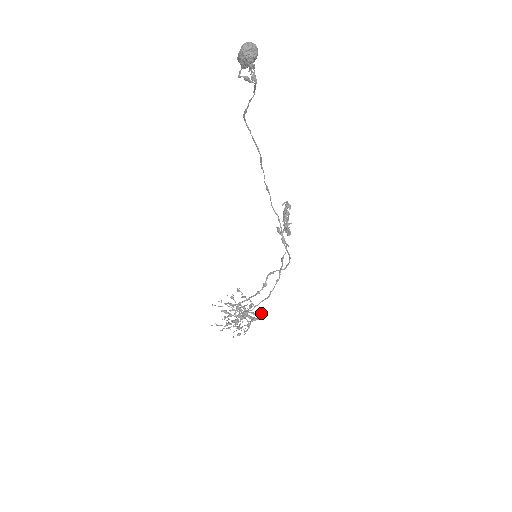
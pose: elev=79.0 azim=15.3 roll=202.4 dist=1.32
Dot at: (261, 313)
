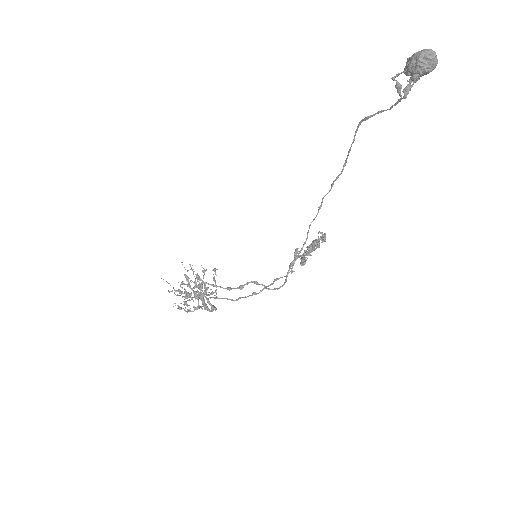
Dot at: (216, 308)
